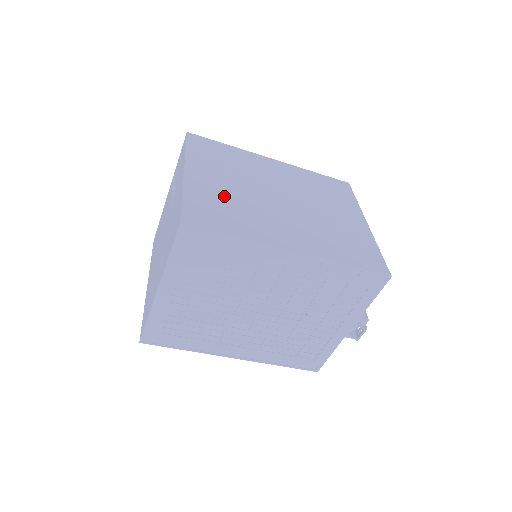
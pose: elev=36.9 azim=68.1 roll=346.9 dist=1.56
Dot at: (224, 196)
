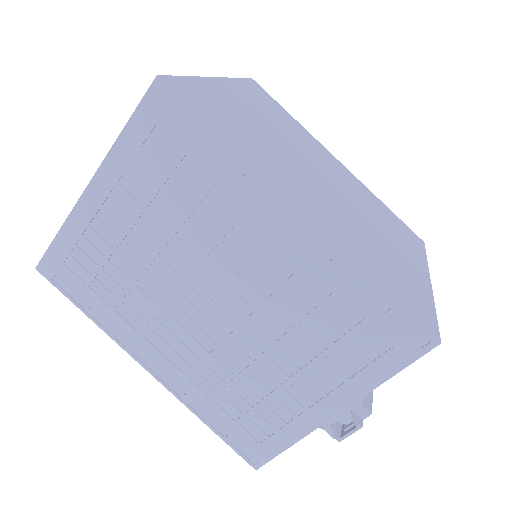
Dot at: (247, 119)
